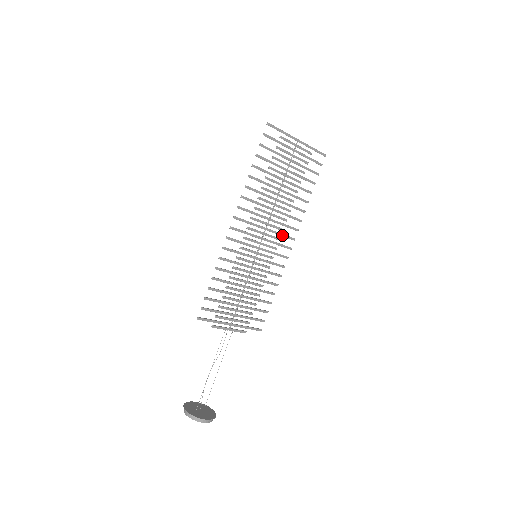
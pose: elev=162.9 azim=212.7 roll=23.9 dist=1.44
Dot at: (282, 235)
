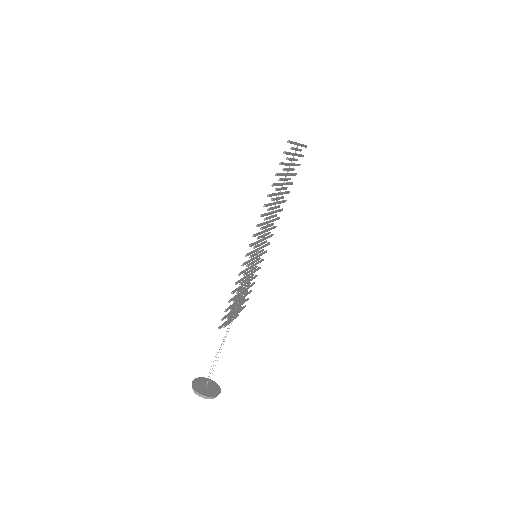
Dot at: occluded
